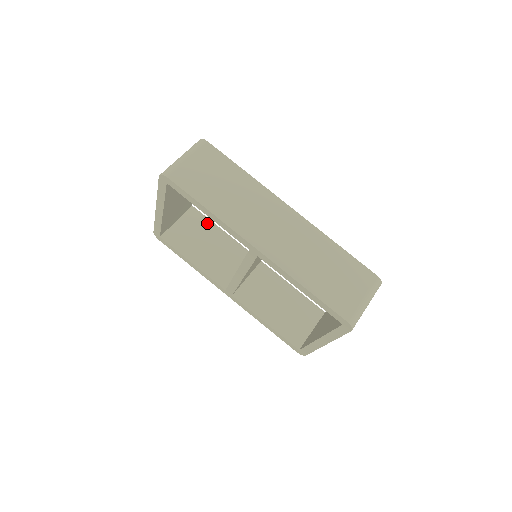
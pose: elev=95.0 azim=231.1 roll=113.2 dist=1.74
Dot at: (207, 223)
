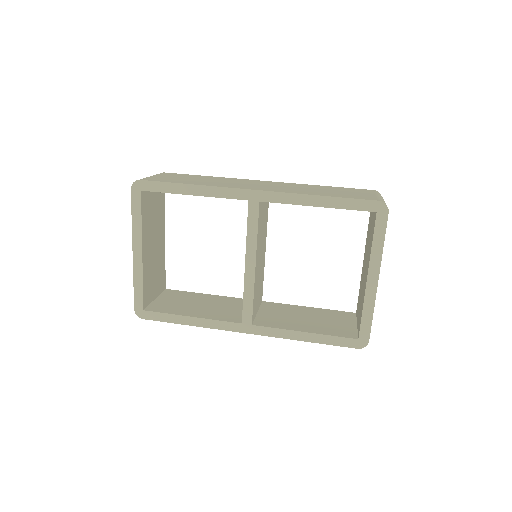
Dot at: (188, 294)
